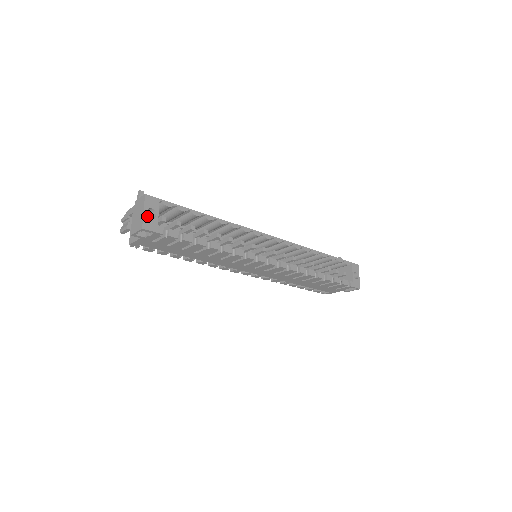
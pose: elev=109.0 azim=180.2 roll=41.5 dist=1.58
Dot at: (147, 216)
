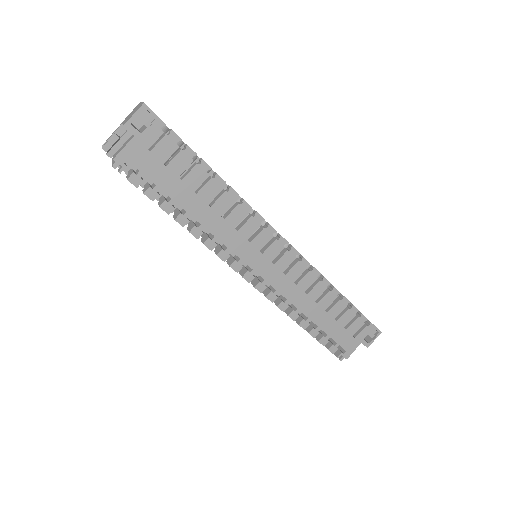
Dot at: occluded
